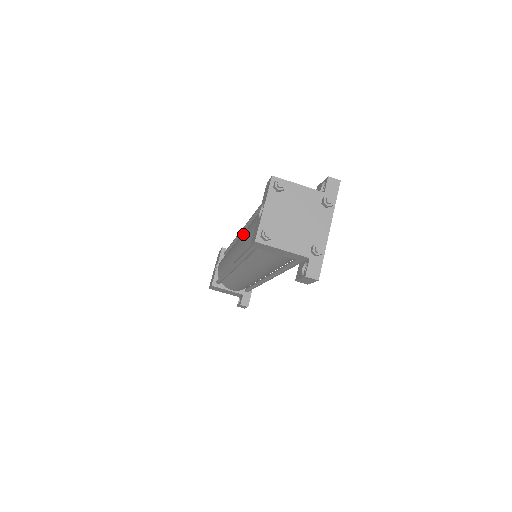
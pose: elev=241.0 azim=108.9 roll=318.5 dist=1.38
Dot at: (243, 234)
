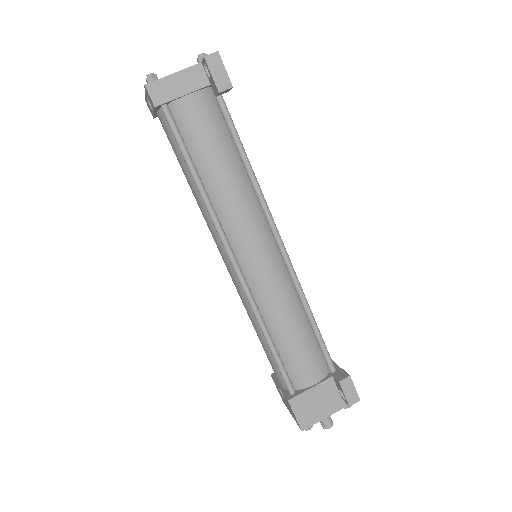
Dot at: (198, 205)
